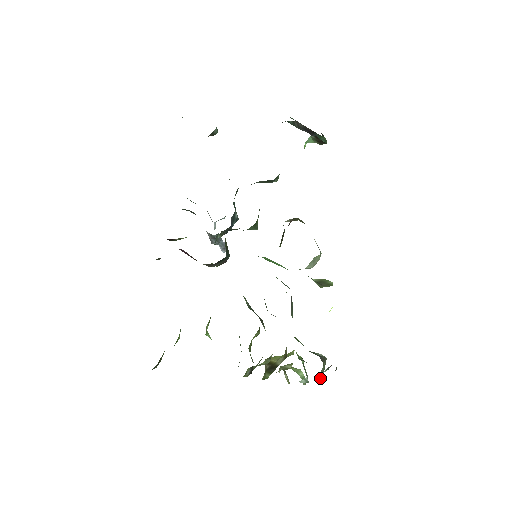
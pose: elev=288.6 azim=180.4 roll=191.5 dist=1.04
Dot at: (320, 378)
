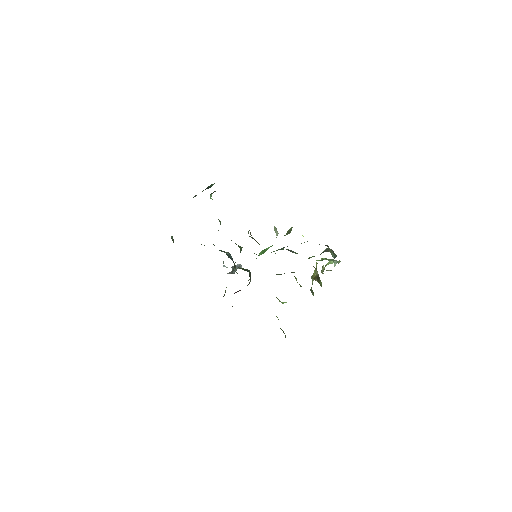
Dot at: occluded
